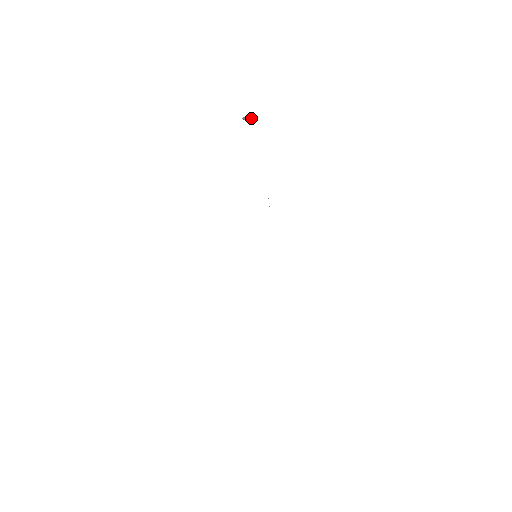
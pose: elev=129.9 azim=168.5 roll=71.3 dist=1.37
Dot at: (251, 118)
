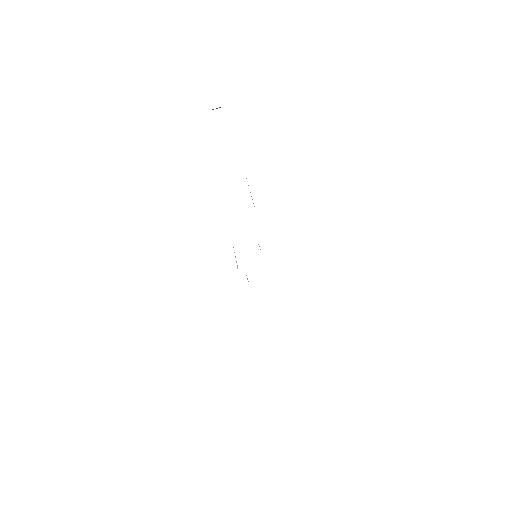
Dot at: occluded
